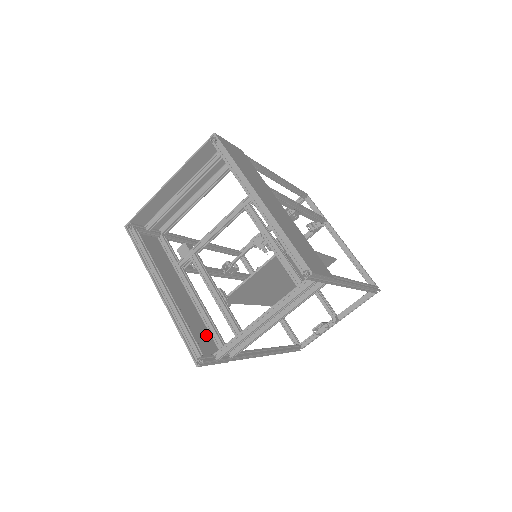
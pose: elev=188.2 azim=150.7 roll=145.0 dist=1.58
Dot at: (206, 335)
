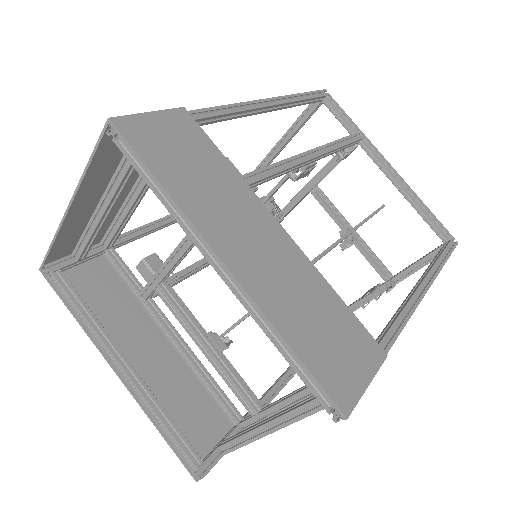
Dot at: (204, 404)
